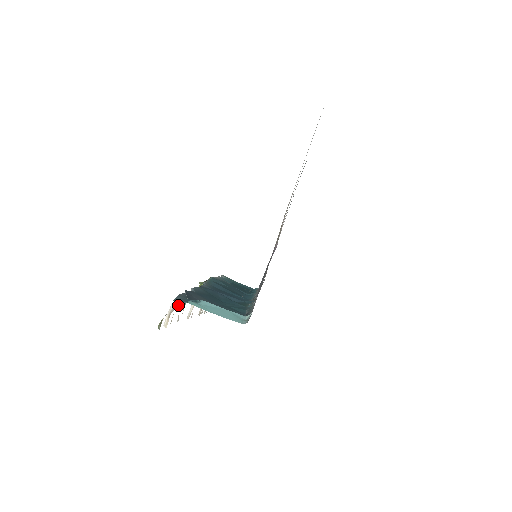
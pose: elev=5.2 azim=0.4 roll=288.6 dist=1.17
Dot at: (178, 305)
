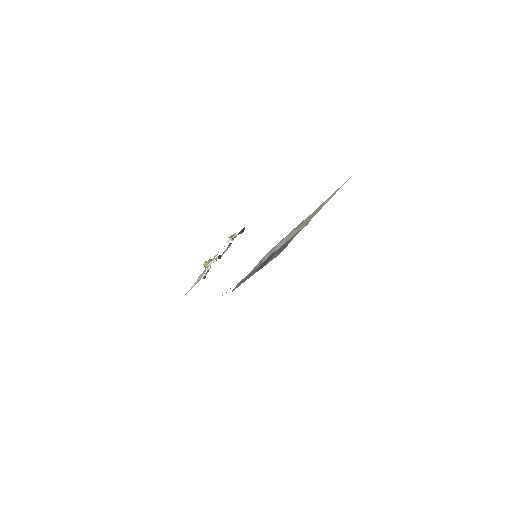
Dot at: occluded
